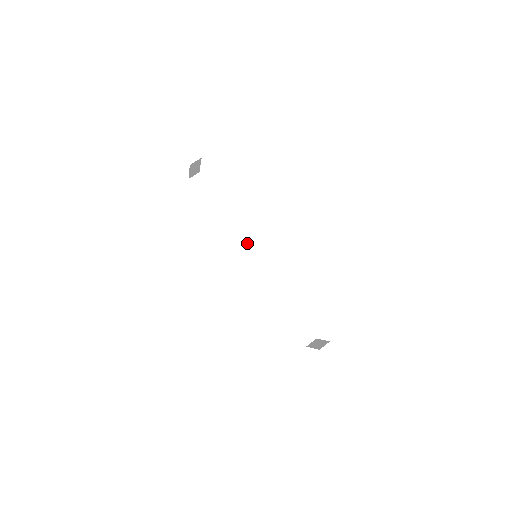
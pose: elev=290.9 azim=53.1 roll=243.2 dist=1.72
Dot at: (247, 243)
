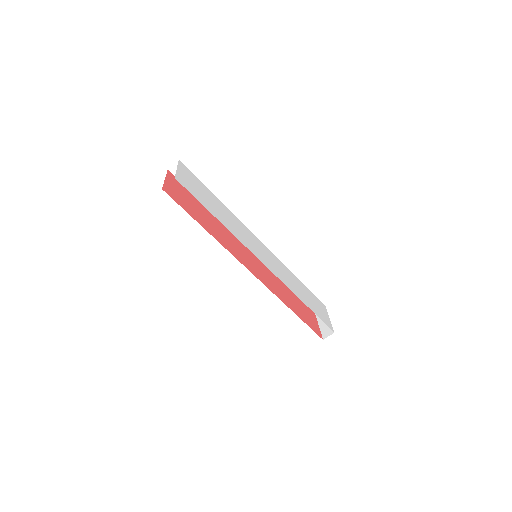
Dot at: occluded
